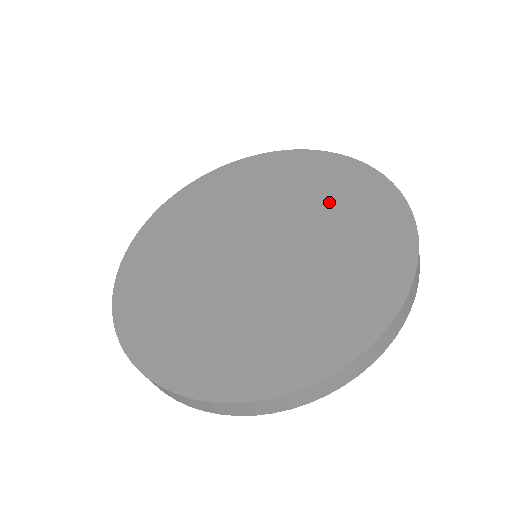
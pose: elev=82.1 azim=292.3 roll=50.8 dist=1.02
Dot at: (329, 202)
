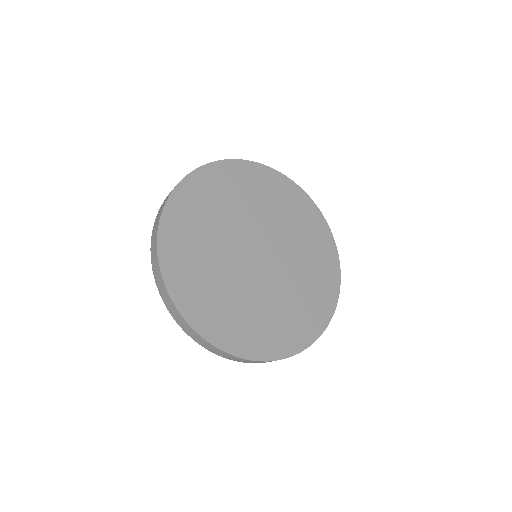
Dot at: (309, 257)
